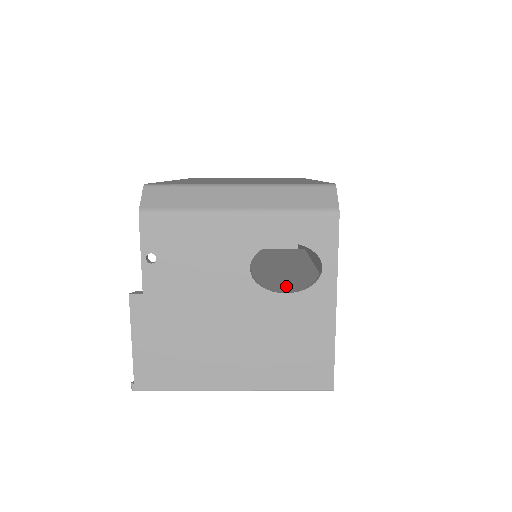
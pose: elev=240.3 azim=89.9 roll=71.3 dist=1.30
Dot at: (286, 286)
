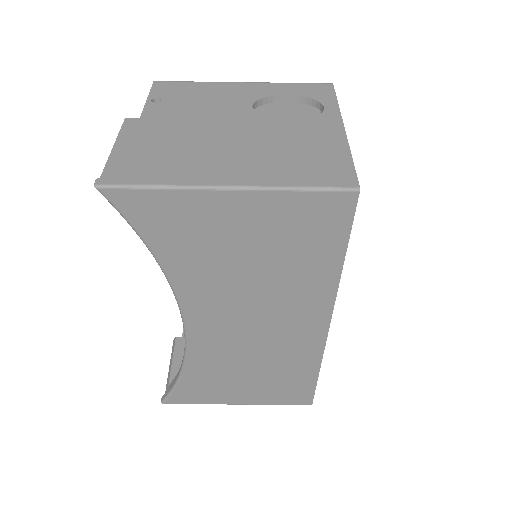
Dot at: occluded
